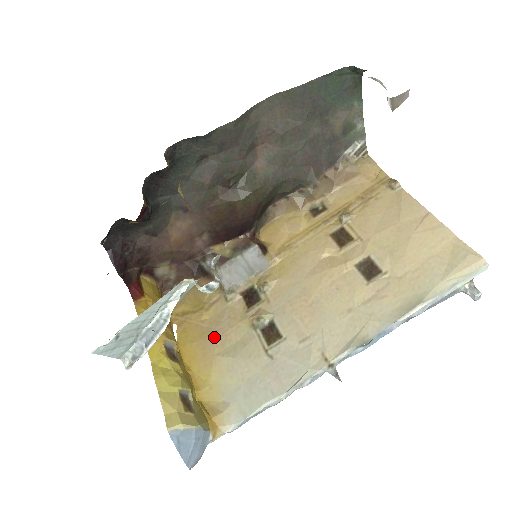
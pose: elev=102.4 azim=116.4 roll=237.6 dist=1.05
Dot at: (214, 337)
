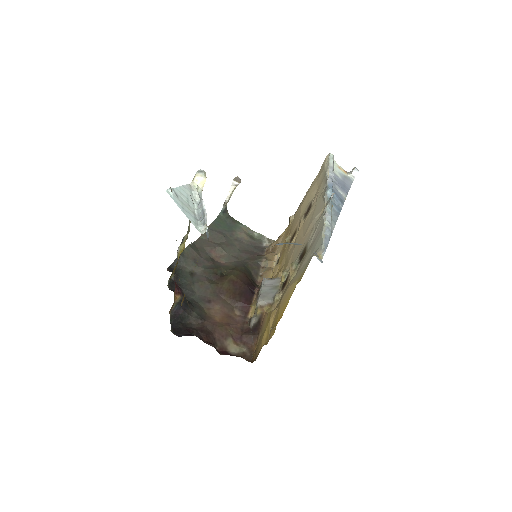
Dot at: (283, 294)
